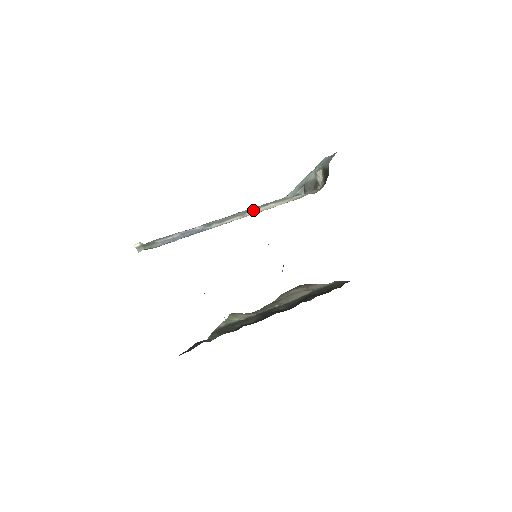
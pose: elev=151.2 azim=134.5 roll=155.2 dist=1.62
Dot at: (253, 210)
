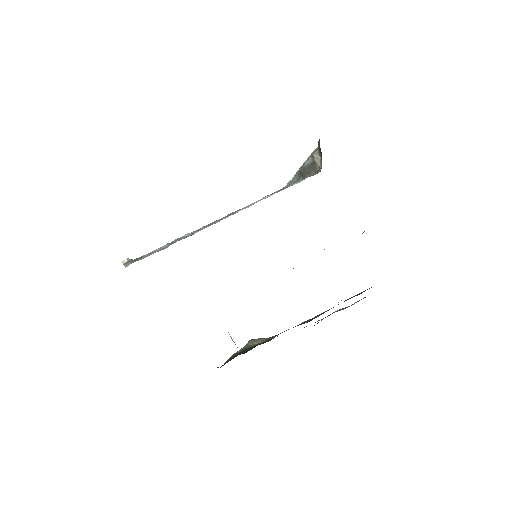
Dot at: (245, 207)
